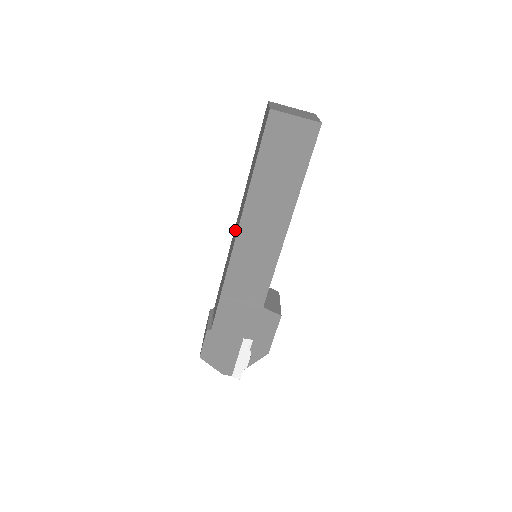
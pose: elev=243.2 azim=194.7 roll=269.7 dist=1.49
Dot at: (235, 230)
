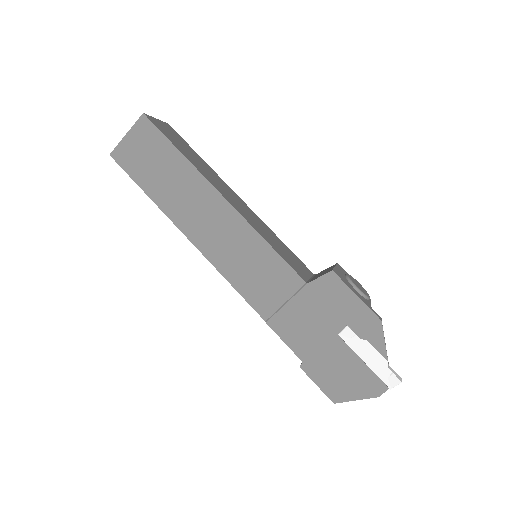
Dot at: occluded
